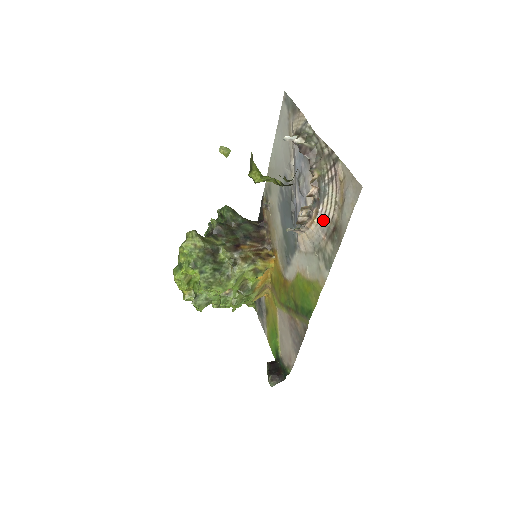
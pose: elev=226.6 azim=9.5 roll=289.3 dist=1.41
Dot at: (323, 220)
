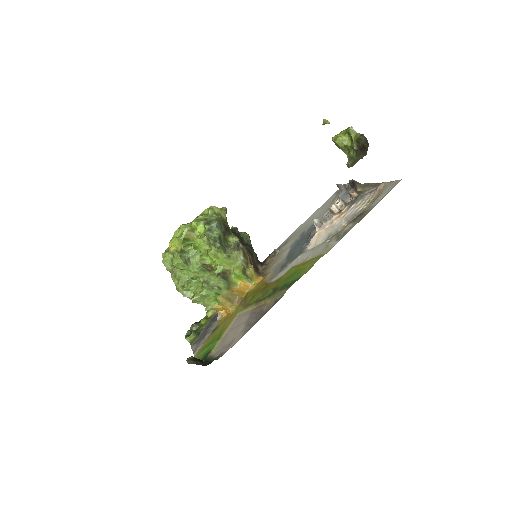
Dot at: (351, 212)
